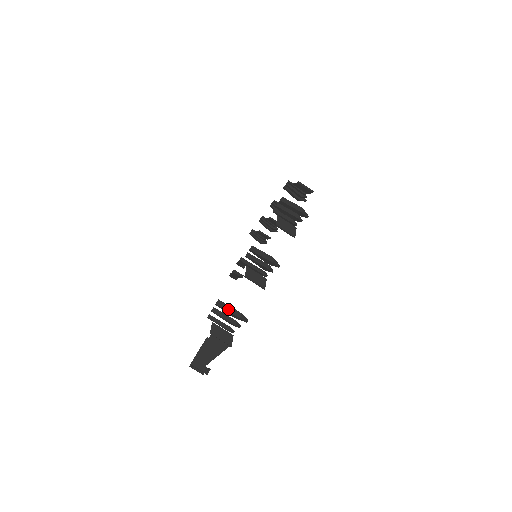
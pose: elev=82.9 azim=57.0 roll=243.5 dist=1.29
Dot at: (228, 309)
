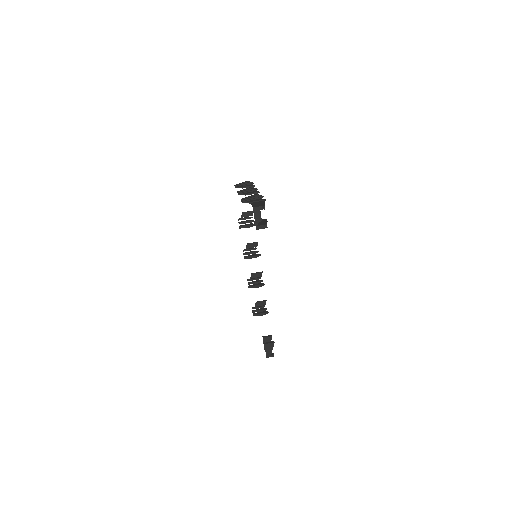
Dot at: (249, 197)
